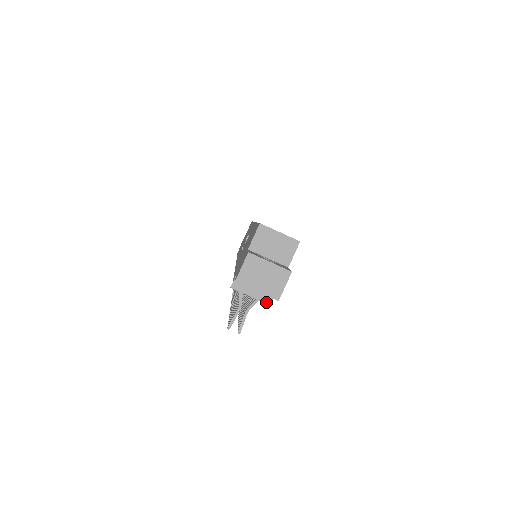
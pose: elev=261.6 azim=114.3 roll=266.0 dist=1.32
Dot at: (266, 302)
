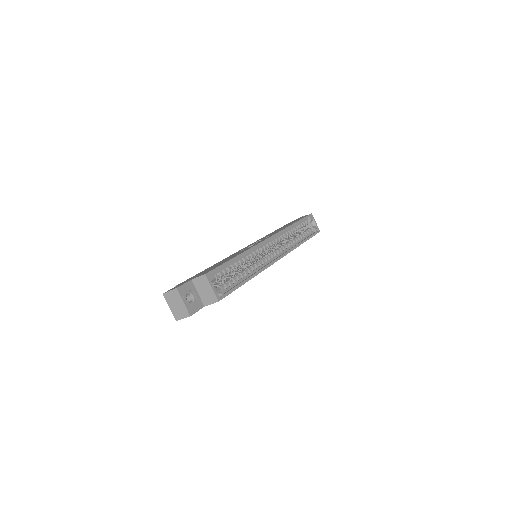
Dot at: occluded
